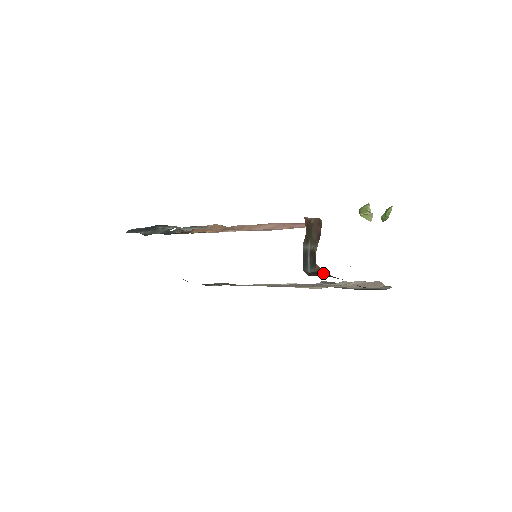
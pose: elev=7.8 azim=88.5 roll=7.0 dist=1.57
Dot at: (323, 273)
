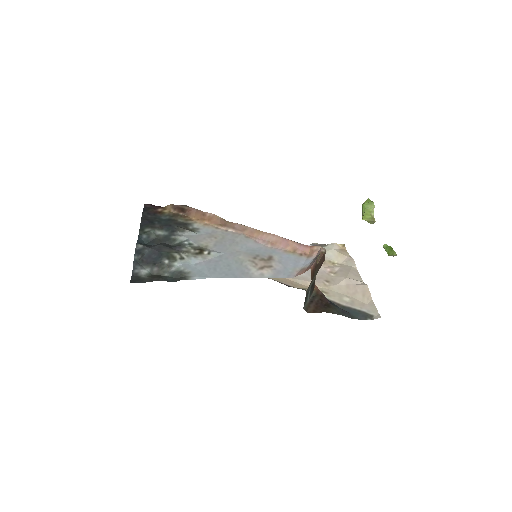
Dot at: (320, 300)
